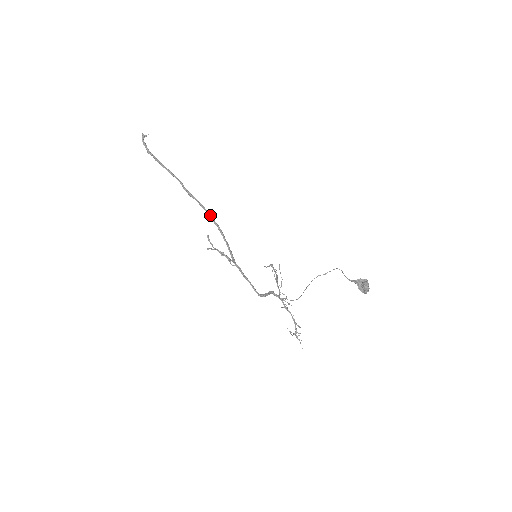
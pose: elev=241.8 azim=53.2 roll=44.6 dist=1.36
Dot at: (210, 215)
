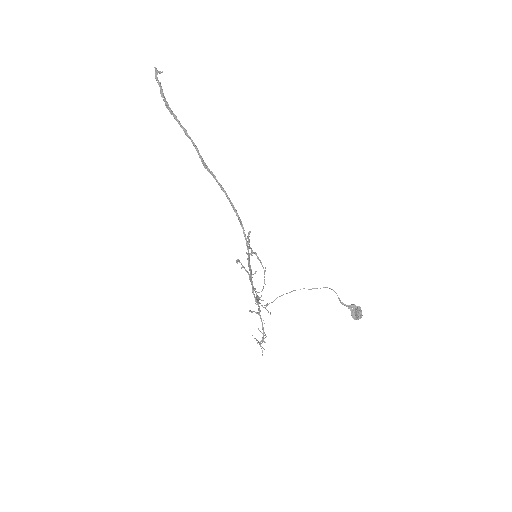
Dot at: occluded
